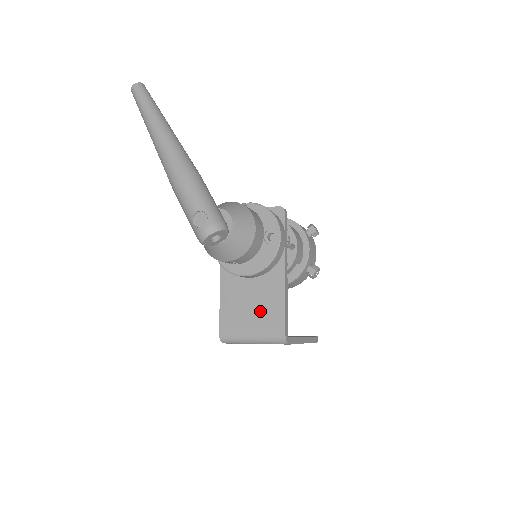
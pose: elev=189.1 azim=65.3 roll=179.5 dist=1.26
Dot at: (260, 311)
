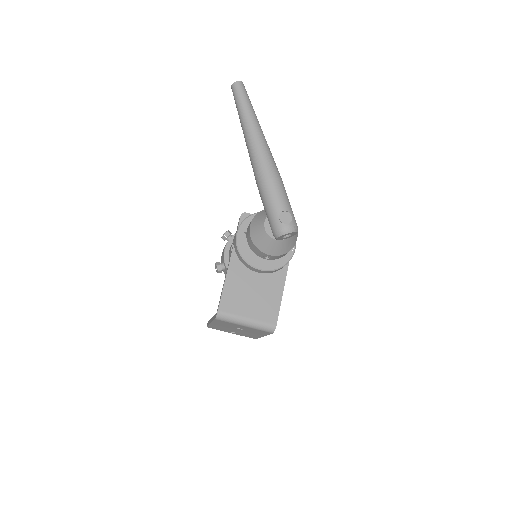
Dot at: (259, 301)
